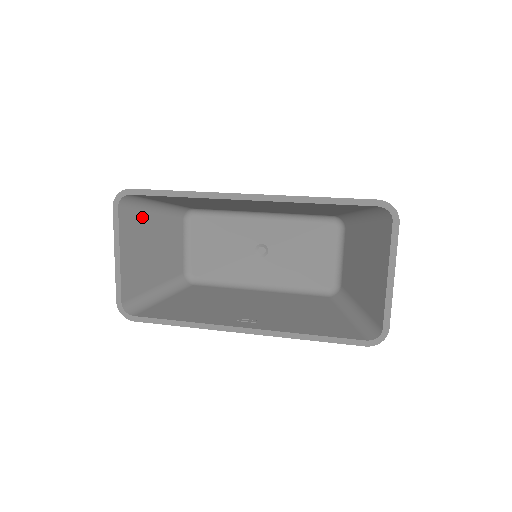
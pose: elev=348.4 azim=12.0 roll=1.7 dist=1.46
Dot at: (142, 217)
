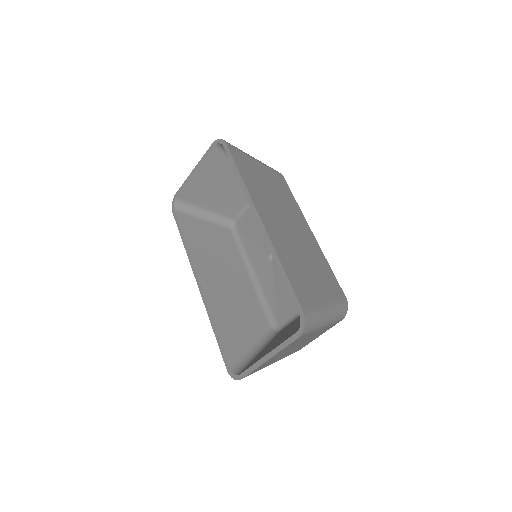
Dot at: (228, 164)
